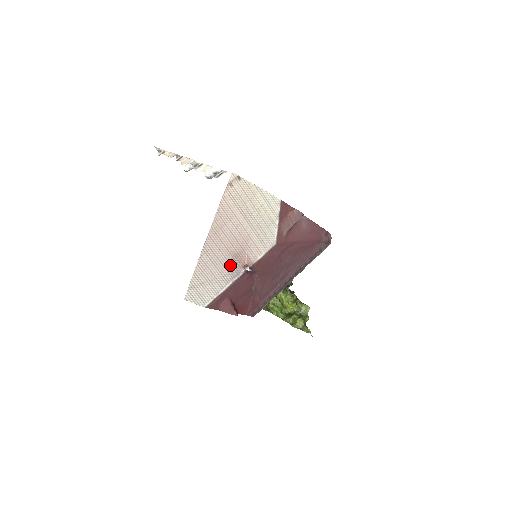
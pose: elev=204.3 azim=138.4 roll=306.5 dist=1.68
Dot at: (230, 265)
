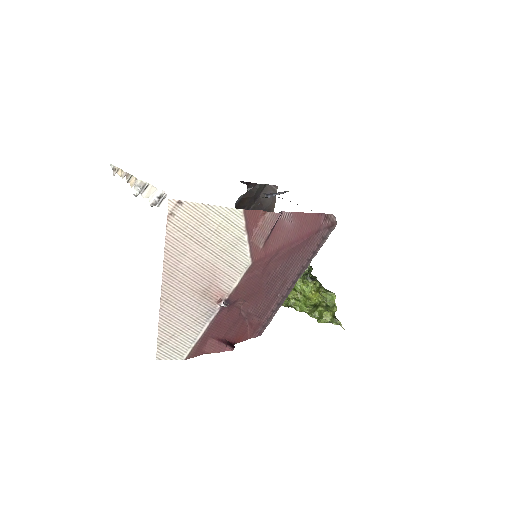
Dot at: (200, 305)
